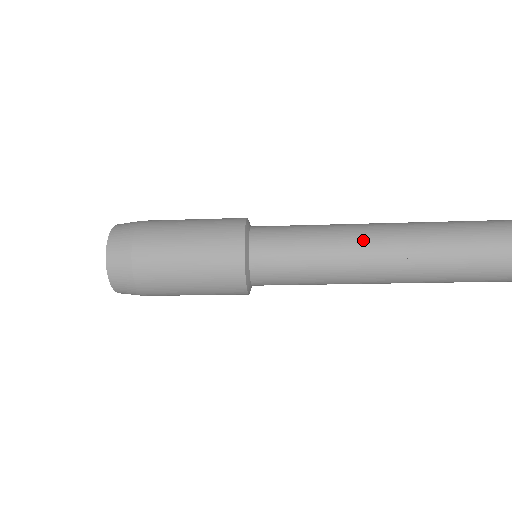
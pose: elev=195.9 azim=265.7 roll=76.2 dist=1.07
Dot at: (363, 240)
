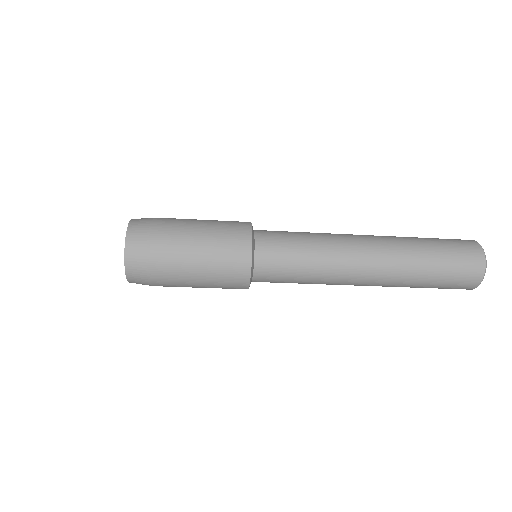
Dot at: (346, 235)
